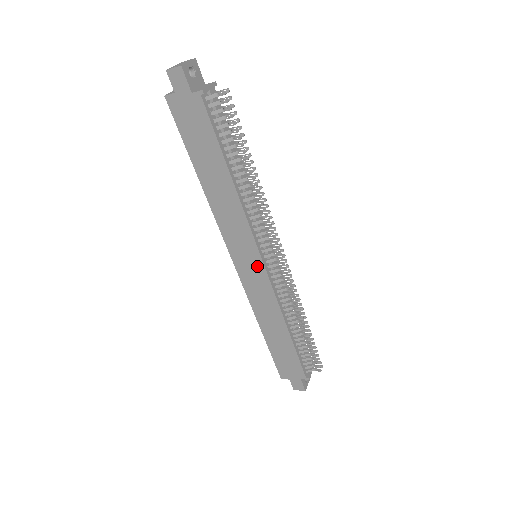
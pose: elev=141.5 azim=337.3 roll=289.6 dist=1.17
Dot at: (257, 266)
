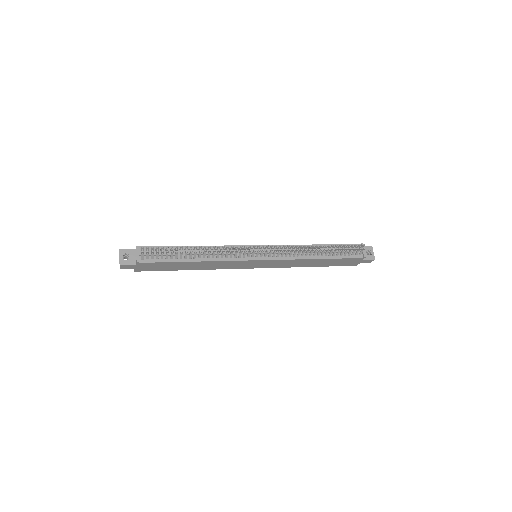
Dot at: (261, 262)
